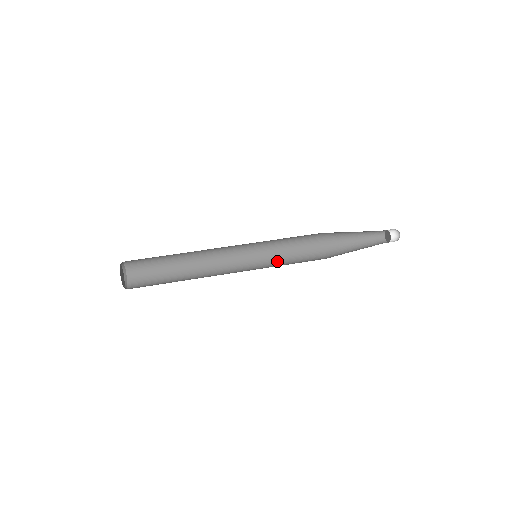
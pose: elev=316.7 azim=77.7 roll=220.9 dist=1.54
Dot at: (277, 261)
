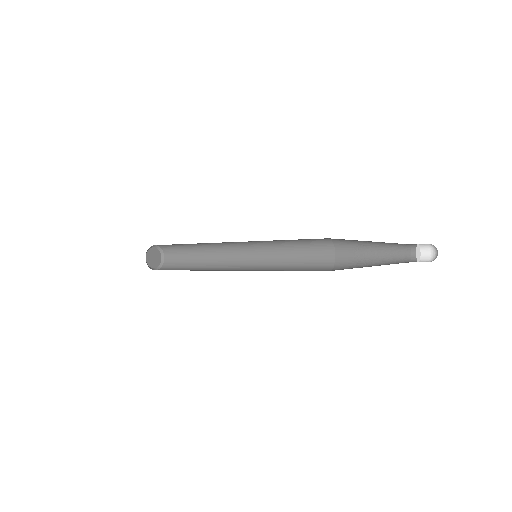
Dot at: (280, 270)
